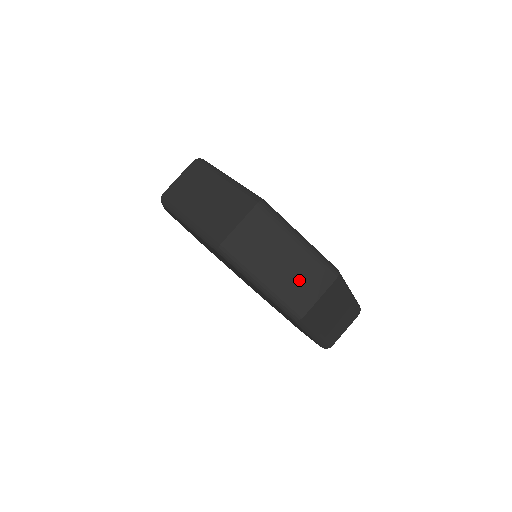
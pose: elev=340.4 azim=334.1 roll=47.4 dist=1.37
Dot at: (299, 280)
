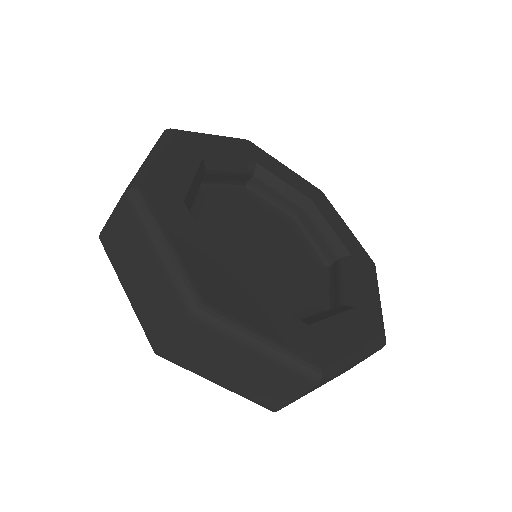
Dot at: (154, 303)
